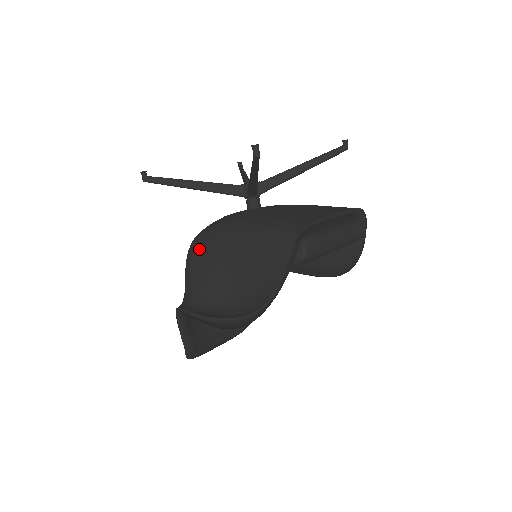
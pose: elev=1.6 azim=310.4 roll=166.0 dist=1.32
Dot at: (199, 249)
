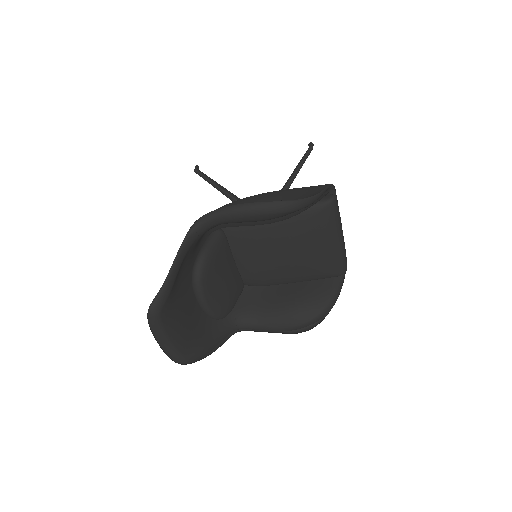
Dot at: (231, 203)
